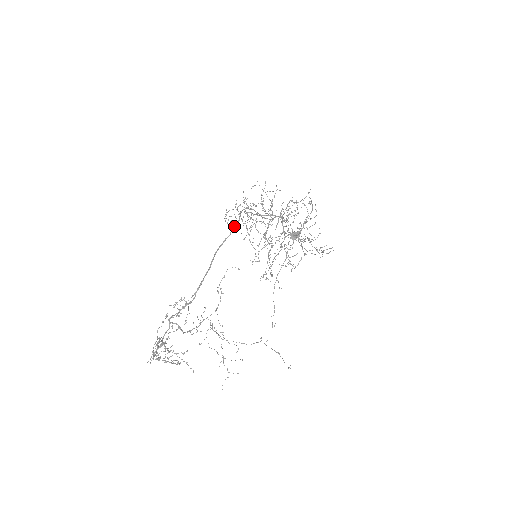
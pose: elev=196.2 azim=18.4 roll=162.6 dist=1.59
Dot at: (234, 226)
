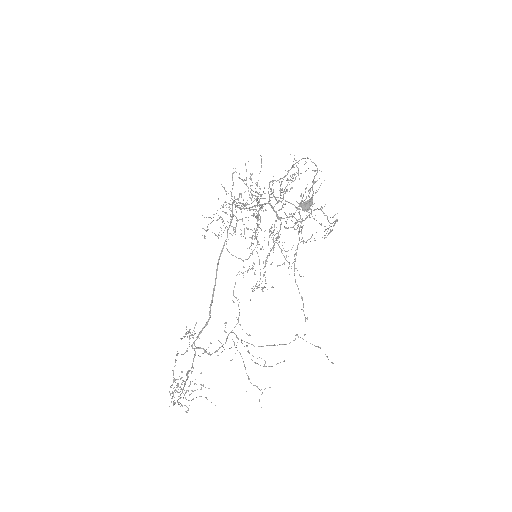
Dot at: (229, 225)
